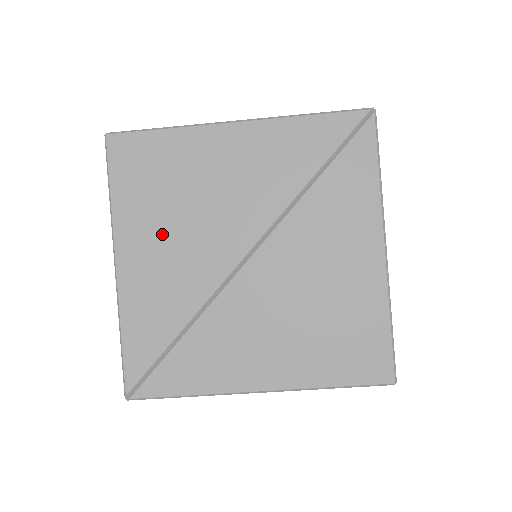
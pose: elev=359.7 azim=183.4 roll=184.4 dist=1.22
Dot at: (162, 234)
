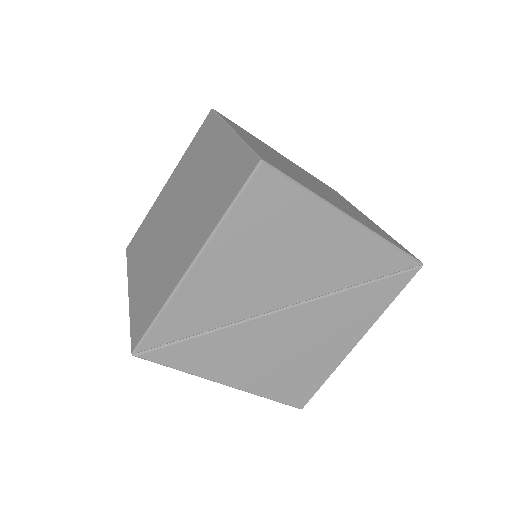
Dot at: (244, 263)
